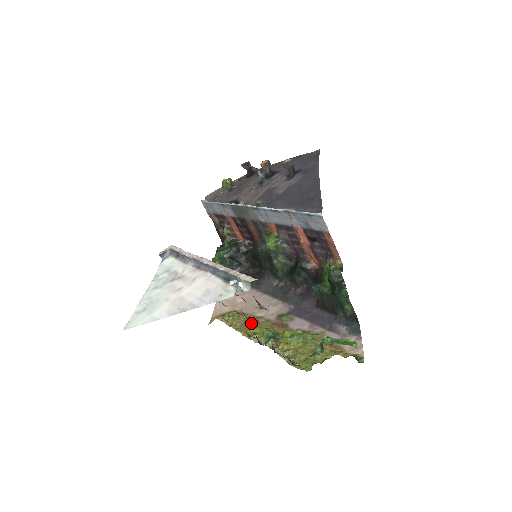
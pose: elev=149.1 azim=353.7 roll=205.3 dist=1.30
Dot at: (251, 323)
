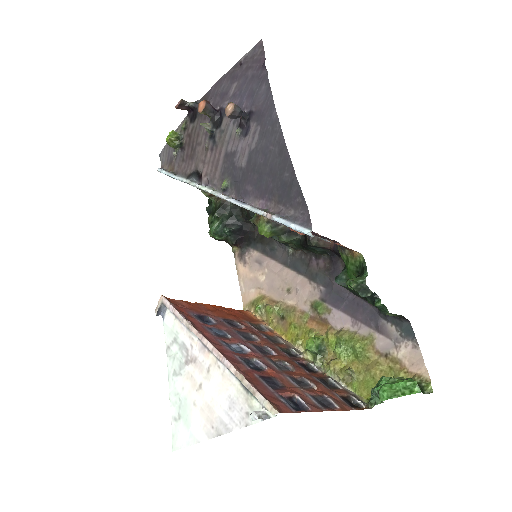
Dot at: (287, 319)
